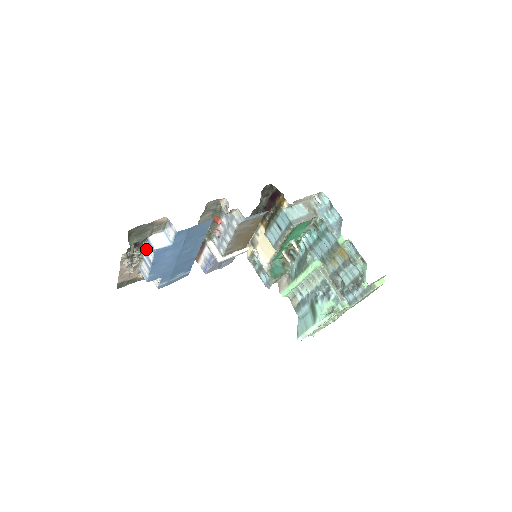
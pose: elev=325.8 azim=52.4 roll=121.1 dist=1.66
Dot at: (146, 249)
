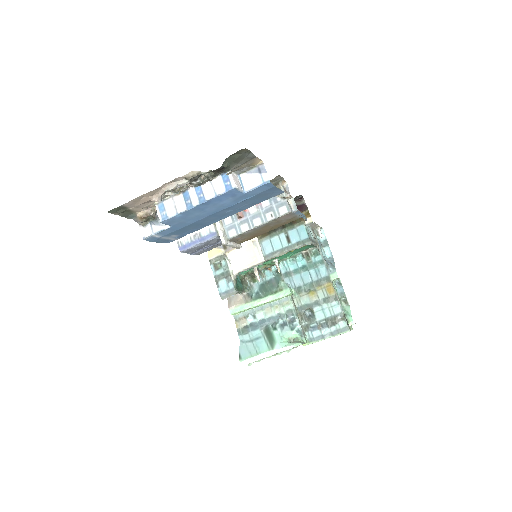
Dot at: (208, 182)
